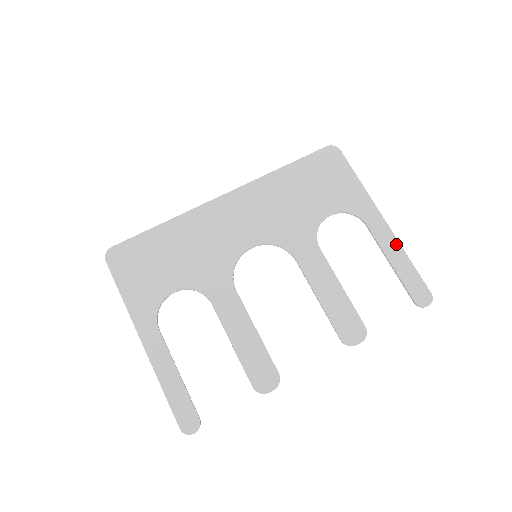
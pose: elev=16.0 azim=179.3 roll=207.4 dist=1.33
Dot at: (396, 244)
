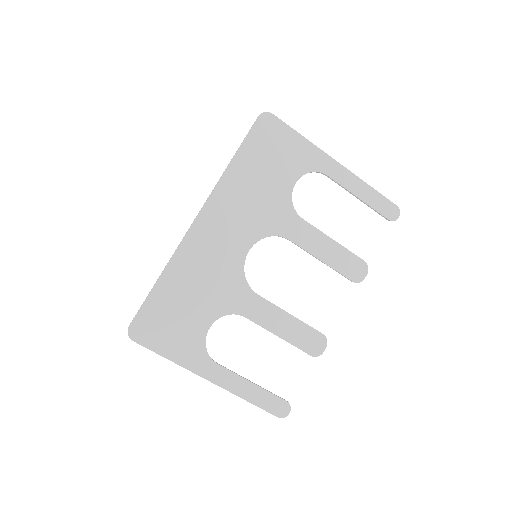
Dot at: (356, 180)
